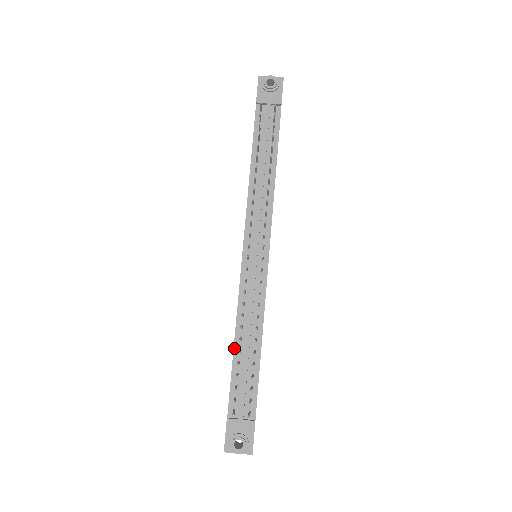
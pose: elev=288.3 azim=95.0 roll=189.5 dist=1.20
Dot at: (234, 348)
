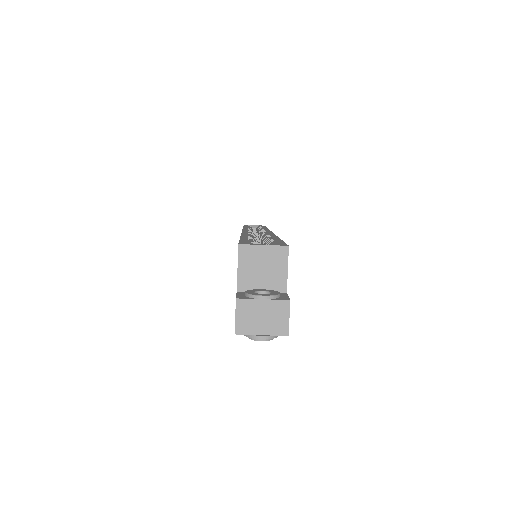
Dot at: occluded
